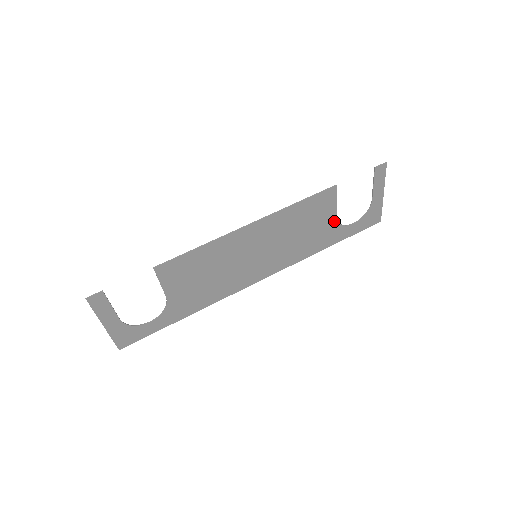
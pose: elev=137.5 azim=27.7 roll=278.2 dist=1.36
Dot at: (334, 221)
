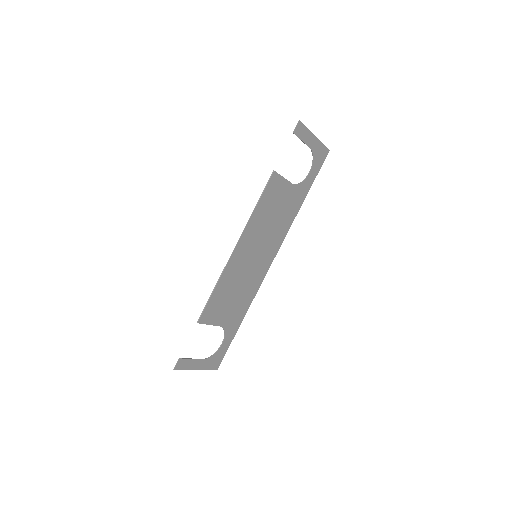
Dot at: (293, 187)
